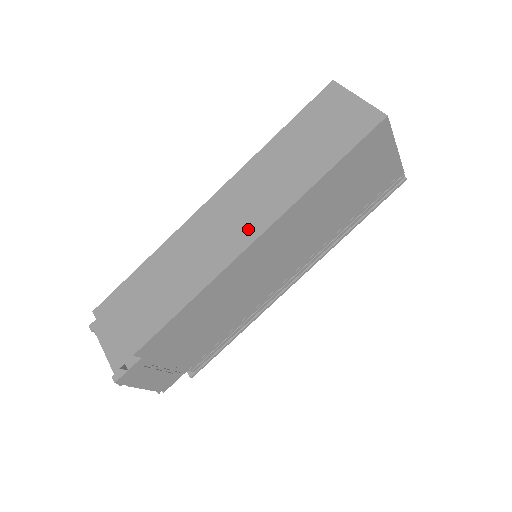
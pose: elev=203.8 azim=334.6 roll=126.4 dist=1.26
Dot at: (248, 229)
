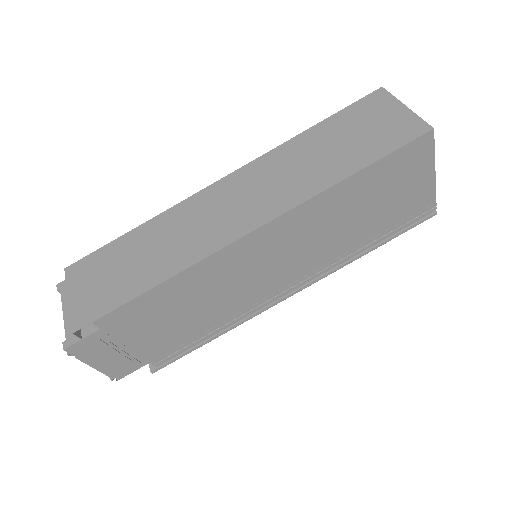
Dot at: (254, 215)
